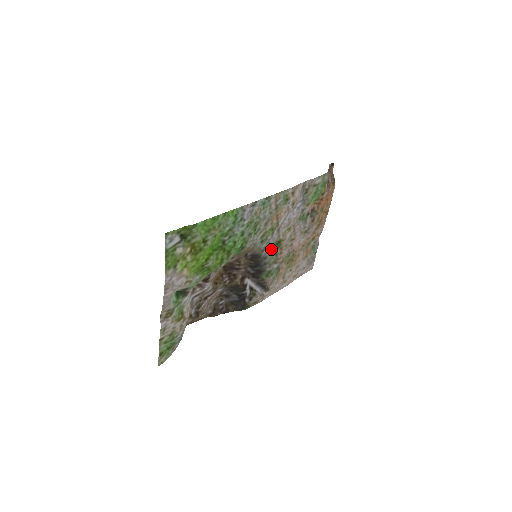
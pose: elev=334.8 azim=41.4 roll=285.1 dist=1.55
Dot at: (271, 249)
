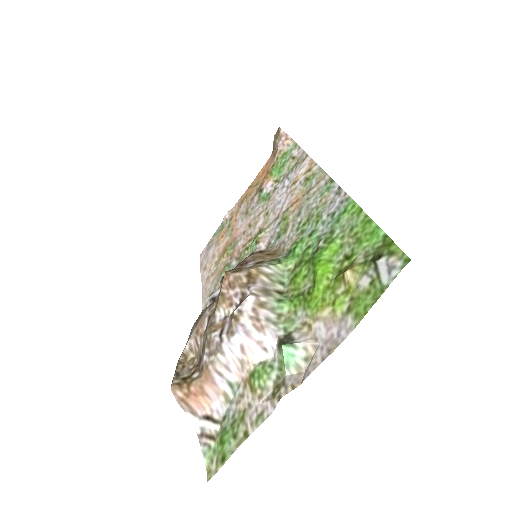
Dot at: (254, 243)
